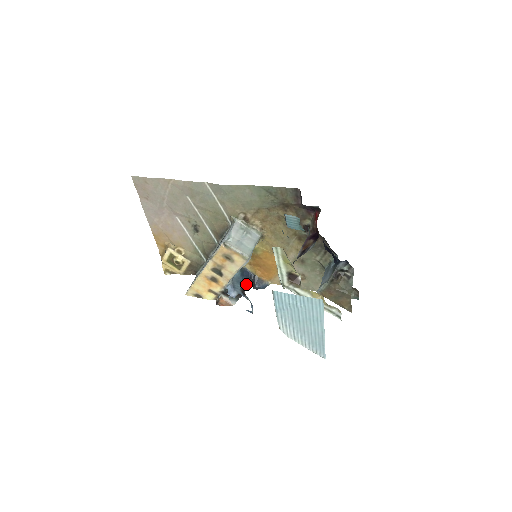
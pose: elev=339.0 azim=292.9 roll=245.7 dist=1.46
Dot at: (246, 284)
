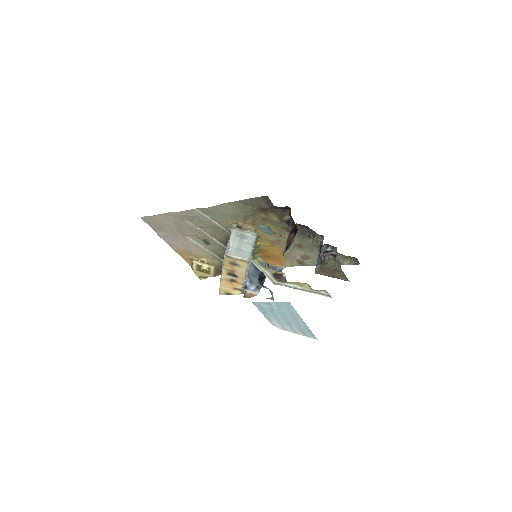
Dot at: occluded
